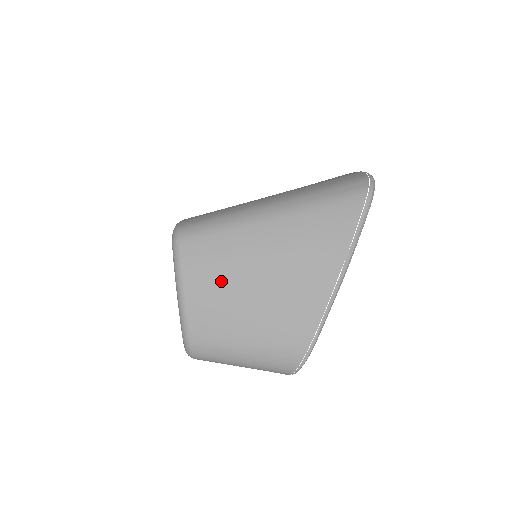
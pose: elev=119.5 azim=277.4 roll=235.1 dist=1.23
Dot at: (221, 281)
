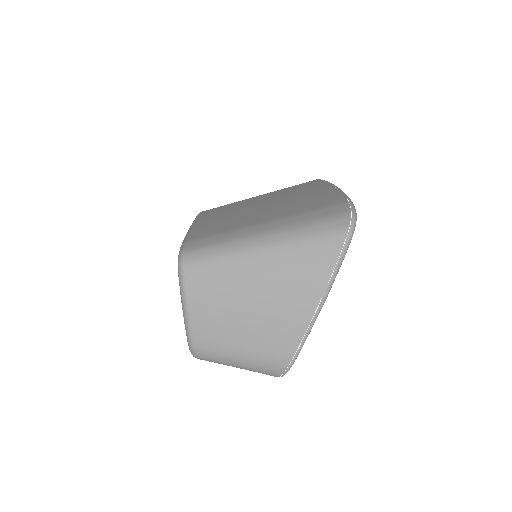
Dot at: (219, 303)
